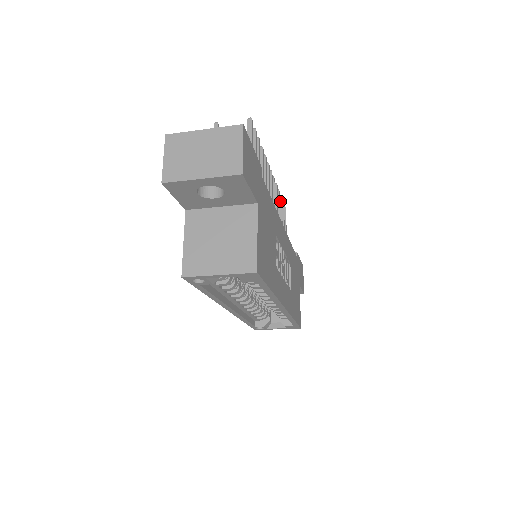
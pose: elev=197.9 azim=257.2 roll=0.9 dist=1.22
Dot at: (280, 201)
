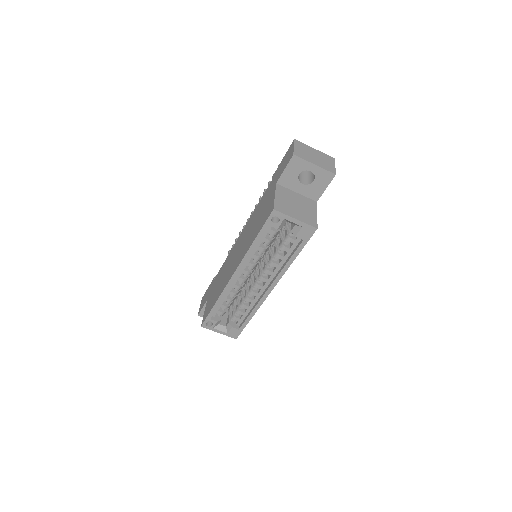
Dot at: occluded
